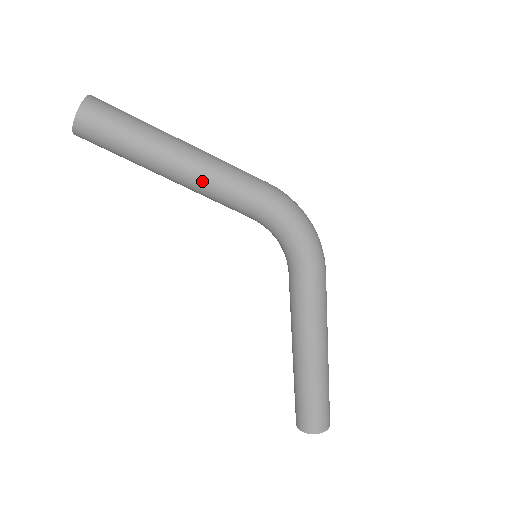
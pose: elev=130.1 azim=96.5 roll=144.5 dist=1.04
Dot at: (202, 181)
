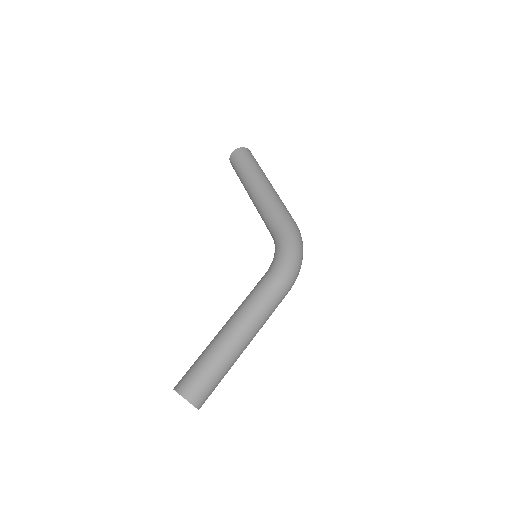
Dot at: (262, 196)
